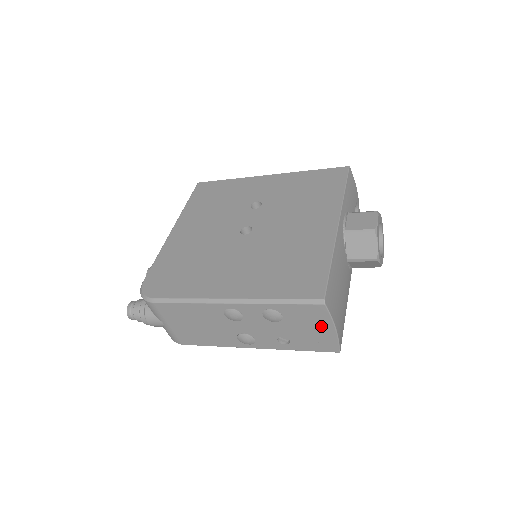
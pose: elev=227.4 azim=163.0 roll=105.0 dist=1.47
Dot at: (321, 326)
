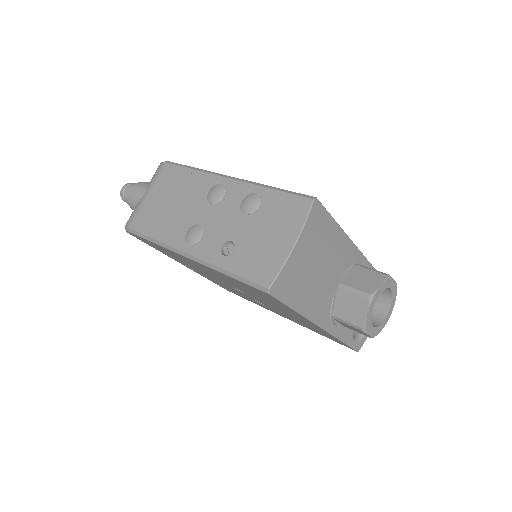
Dot at: (284, 233)
